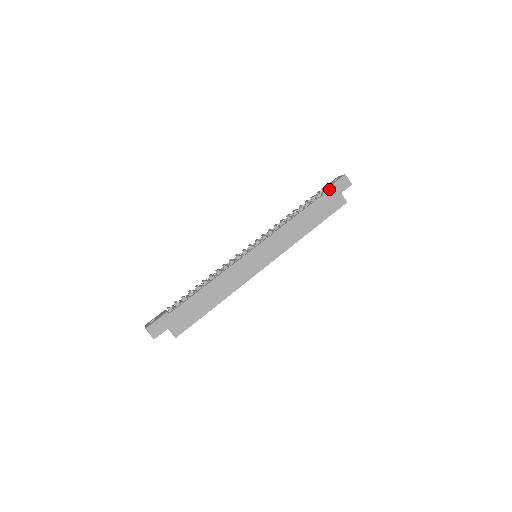
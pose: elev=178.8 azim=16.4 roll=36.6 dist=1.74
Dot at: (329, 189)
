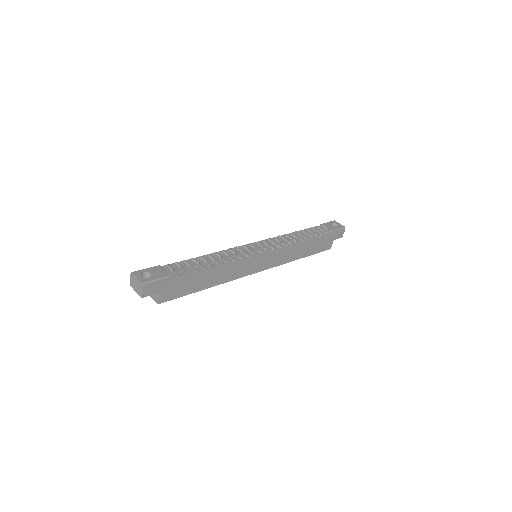
Dot at: (332, 232)
